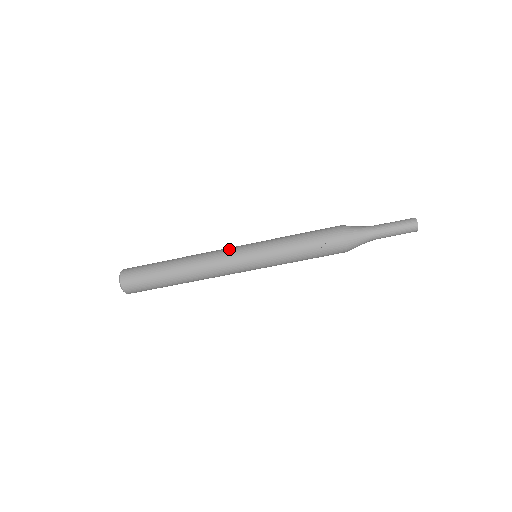
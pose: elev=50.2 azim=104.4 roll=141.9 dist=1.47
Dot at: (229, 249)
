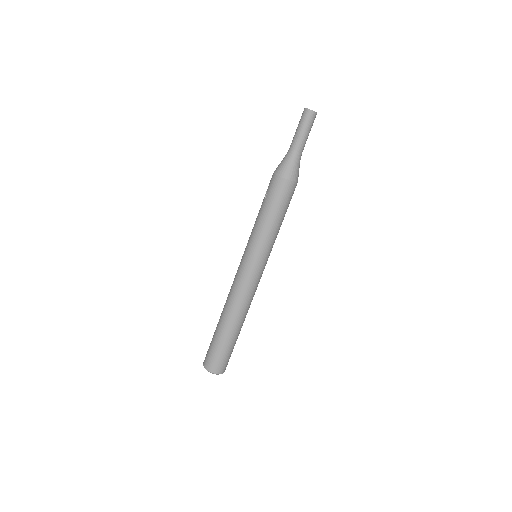
Dot at: occluded
